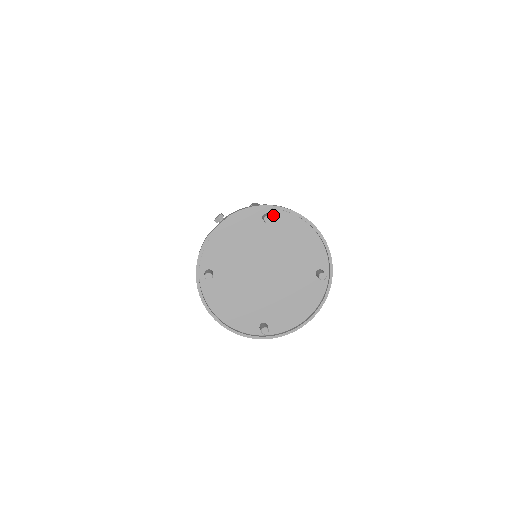
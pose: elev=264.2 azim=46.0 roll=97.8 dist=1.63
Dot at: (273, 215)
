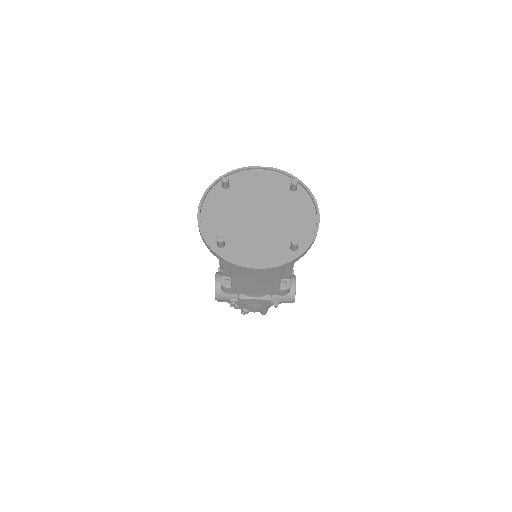
Dot at: (299, 190)
